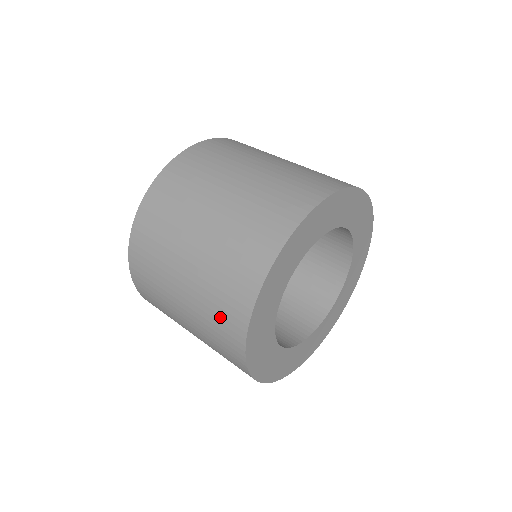
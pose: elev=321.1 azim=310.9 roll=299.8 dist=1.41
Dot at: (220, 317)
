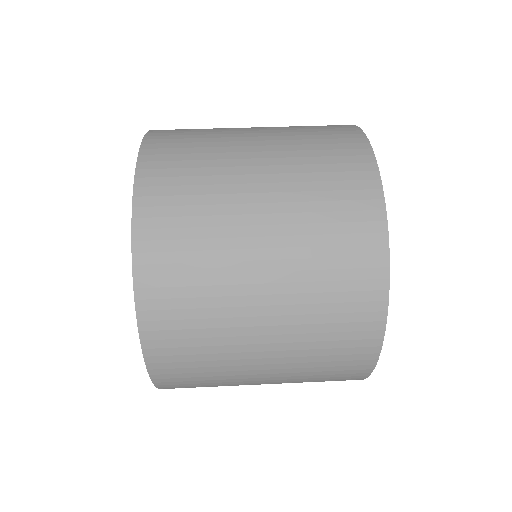
Dot at: occluded
